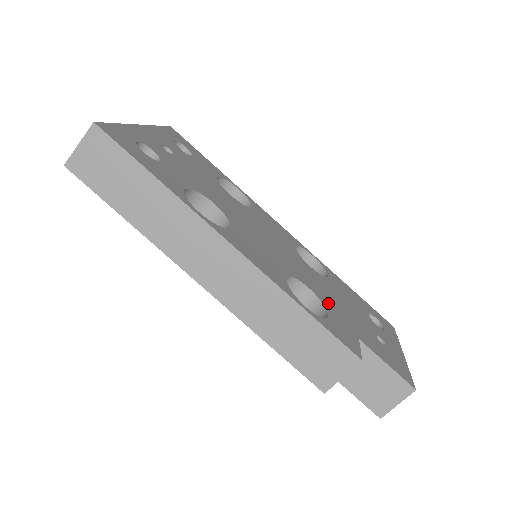
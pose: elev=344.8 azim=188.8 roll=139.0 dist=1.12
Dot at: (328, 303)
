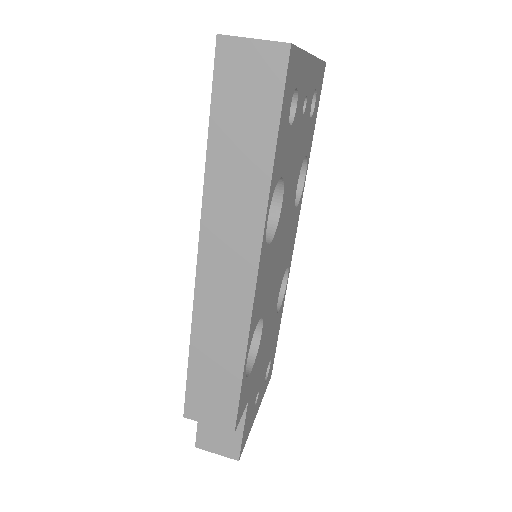
Dot at: (260, 353)
